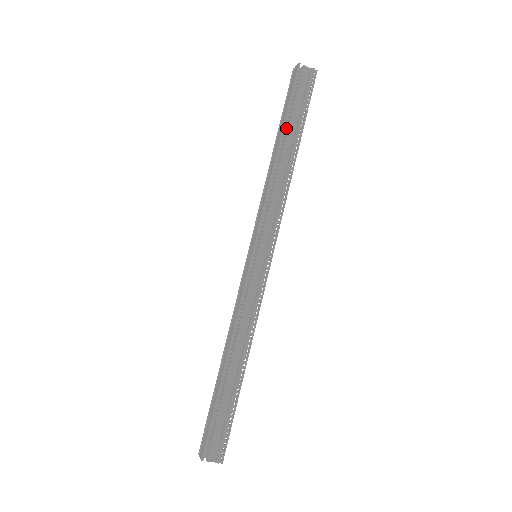
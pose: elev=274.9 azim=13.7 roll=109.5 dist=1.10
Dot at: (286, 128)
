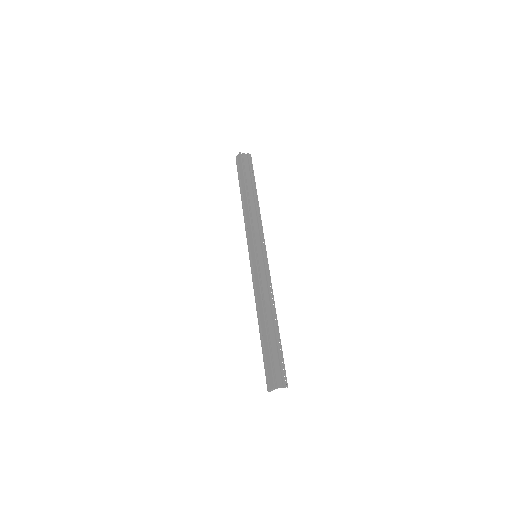
Dot at: (246, 185)
